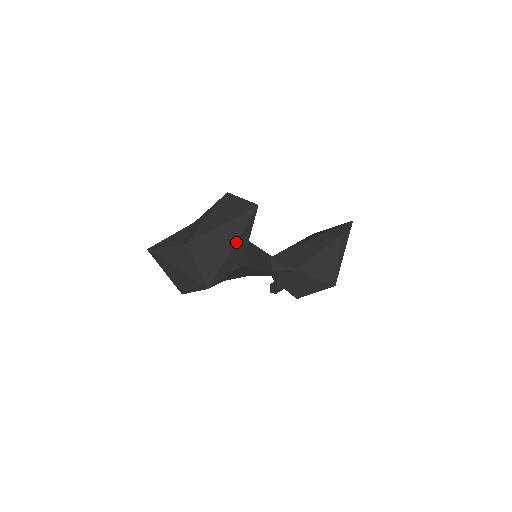
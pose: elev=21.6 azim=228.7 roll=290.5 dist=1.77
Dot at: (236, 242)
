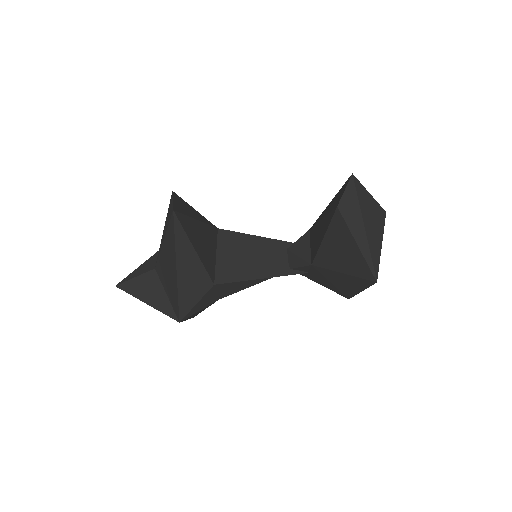
Dot at: (176, 263)
